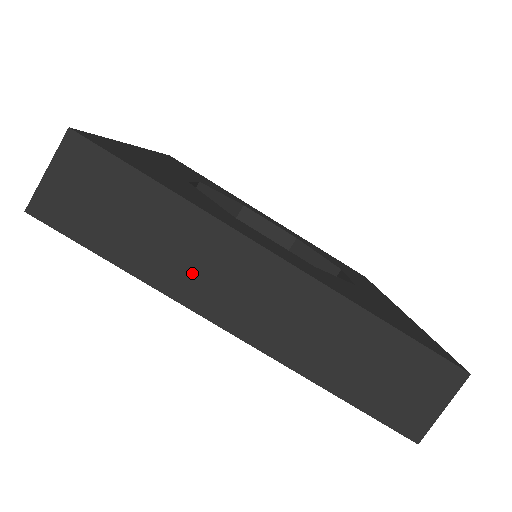
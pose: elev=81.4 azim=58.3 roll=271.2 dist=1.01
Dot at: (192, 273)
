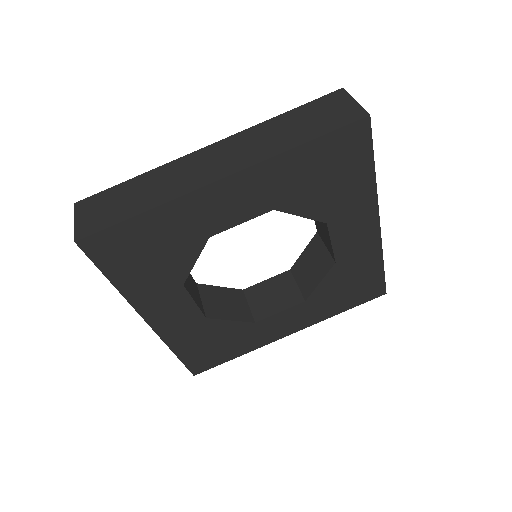
Dot at: (178, 183)
